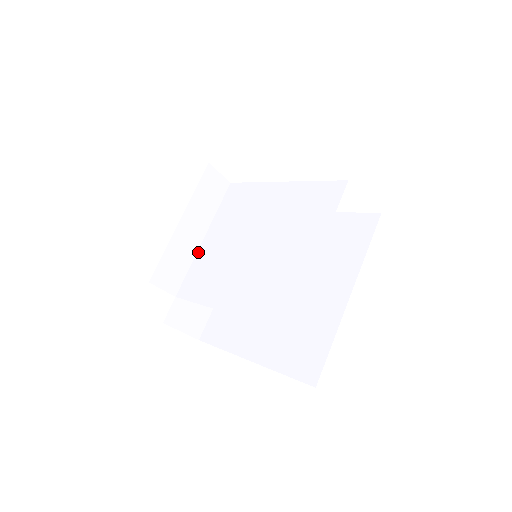
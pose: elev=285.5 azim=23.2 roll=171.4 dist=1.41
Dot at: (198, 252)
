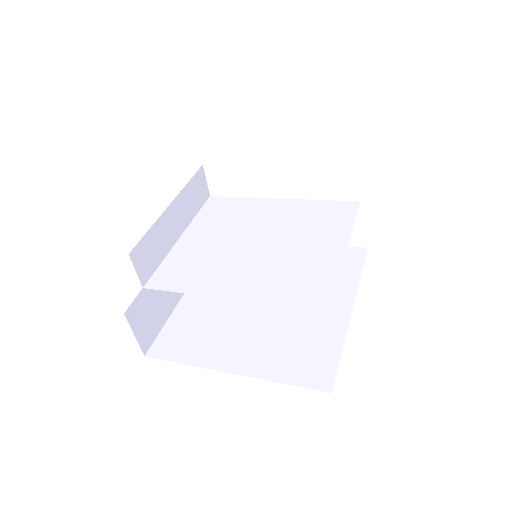
Dot at: (174, 248)
